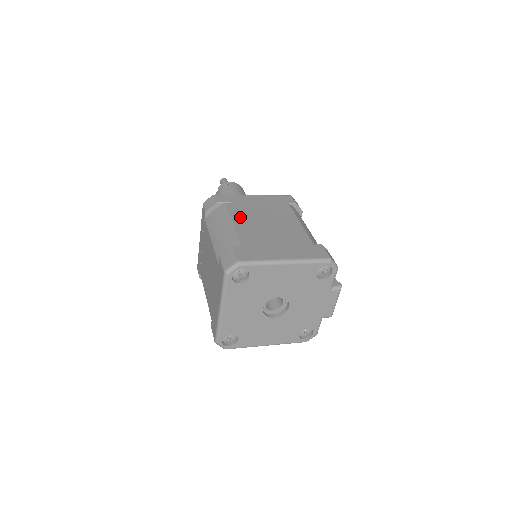
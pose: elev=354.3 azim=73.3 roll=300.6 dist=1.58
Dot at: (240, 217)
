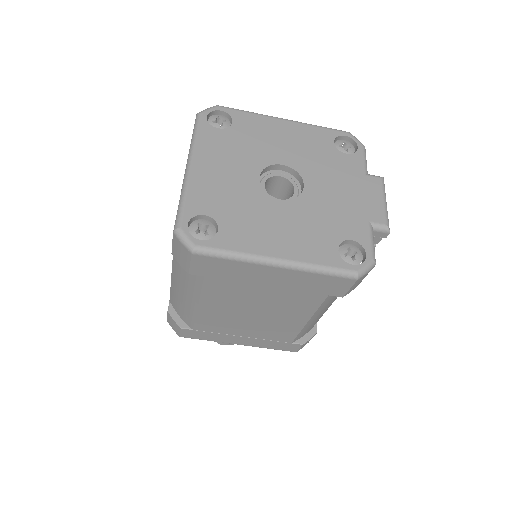
Dot at: occluded
